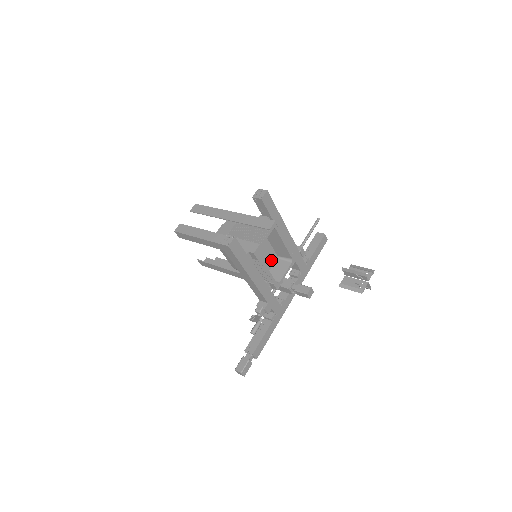
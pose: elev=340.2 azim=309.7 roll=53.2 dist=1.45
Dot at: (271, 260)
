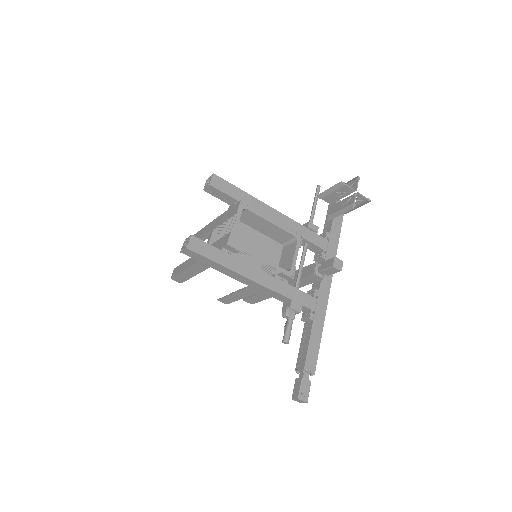
Dot at: (275, 252)
